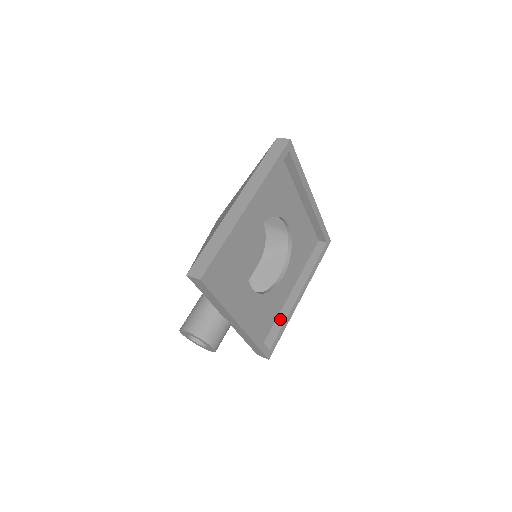
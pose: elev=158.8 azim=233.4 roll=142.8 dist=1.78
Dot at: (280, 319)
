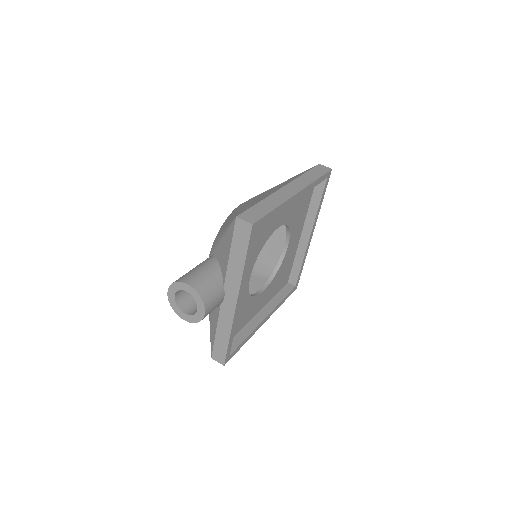
Dot at: (244, 332)
